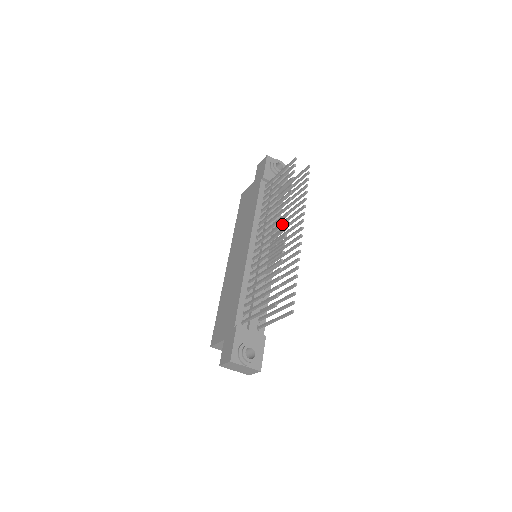
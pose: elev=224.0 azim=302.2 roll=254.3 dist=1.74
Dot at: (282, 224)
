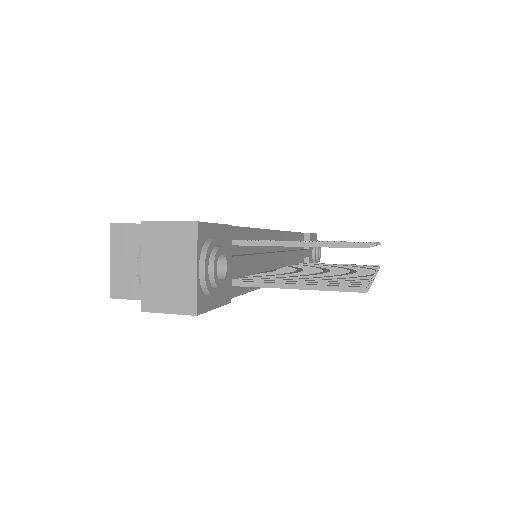
Dot at: occluded
